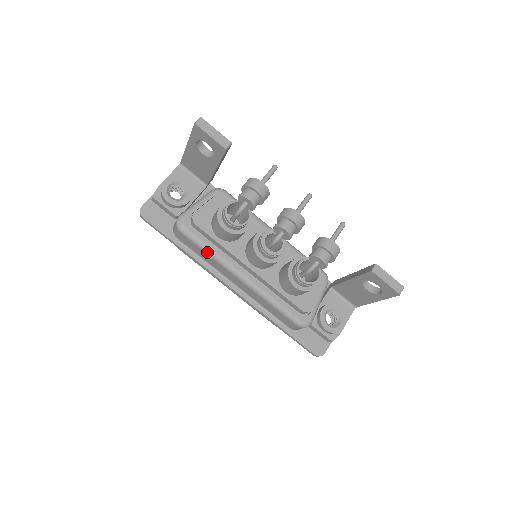
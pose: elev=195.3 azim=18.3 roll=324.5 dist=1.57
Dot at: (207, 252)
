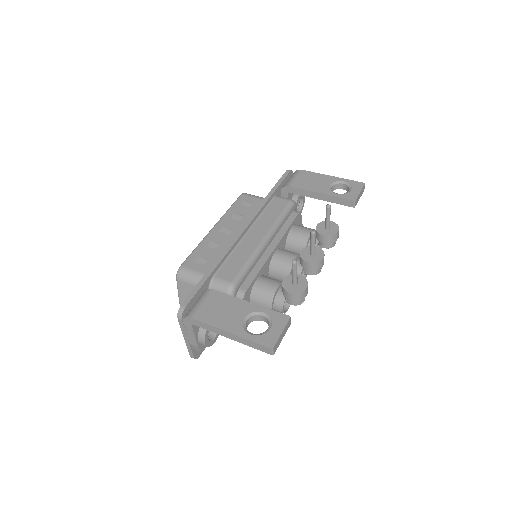
Dot at: occluded
